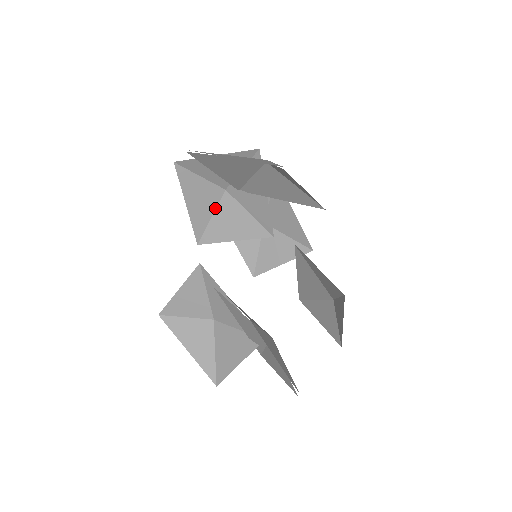
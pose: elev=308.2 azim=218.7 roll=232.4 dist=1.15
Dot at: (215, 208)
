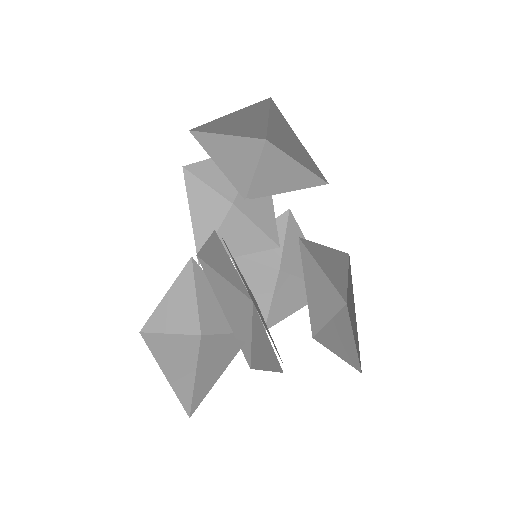
Dot at: (221, 223)
